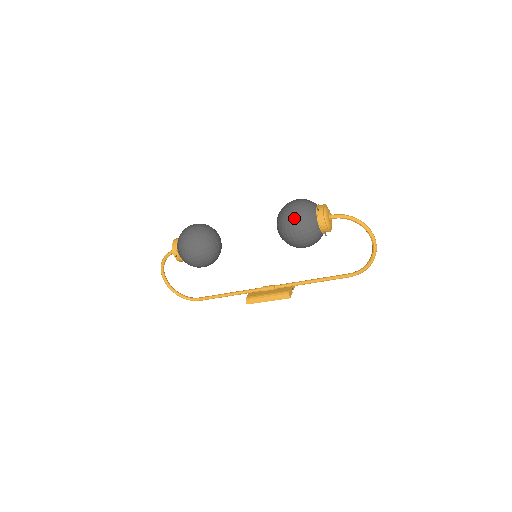
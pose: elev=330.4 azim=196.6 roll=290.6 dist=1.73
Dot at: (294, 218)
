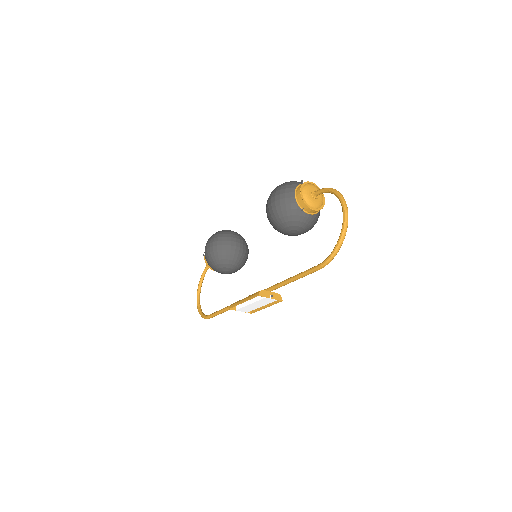
Dot at: (277, 187)
